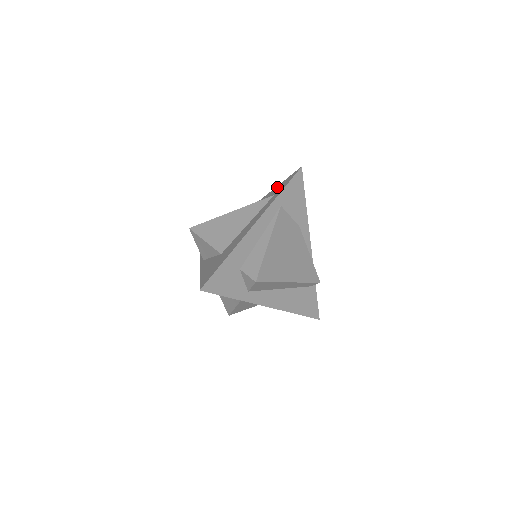
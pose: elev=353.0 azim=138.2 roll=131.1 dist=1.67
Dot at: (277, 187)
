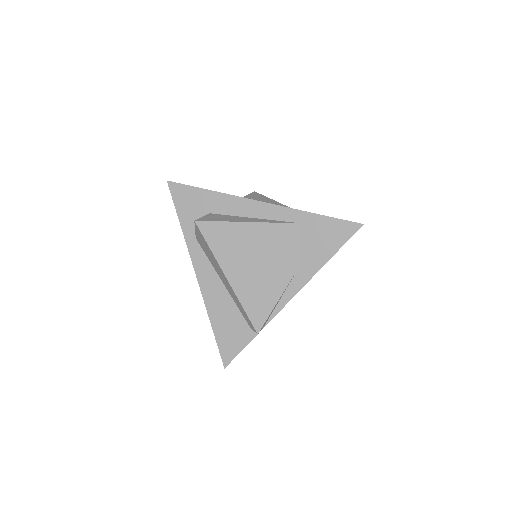
Dot at: occluded
